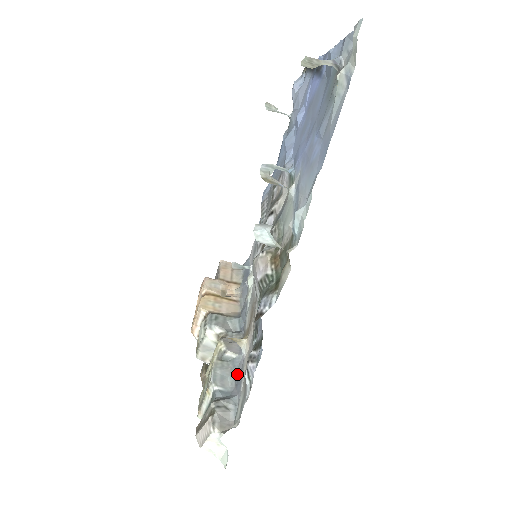
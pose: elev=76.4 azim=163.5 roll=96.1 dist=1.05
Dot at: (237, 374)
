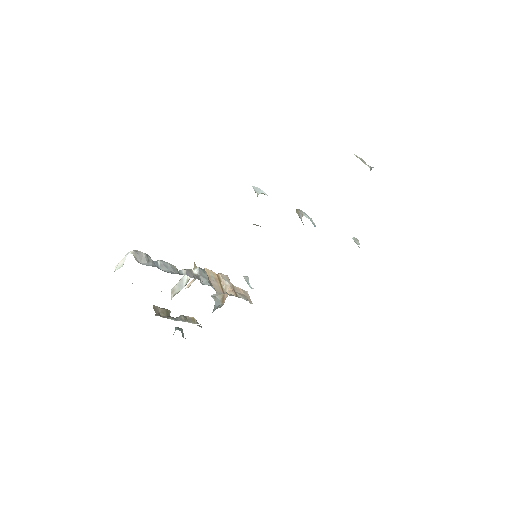
Dot at: (173, 273)
